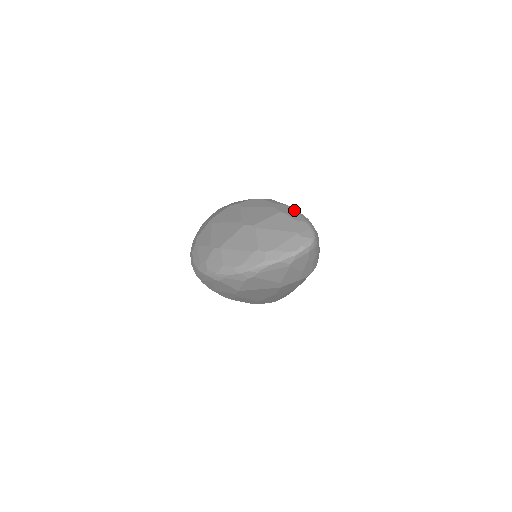
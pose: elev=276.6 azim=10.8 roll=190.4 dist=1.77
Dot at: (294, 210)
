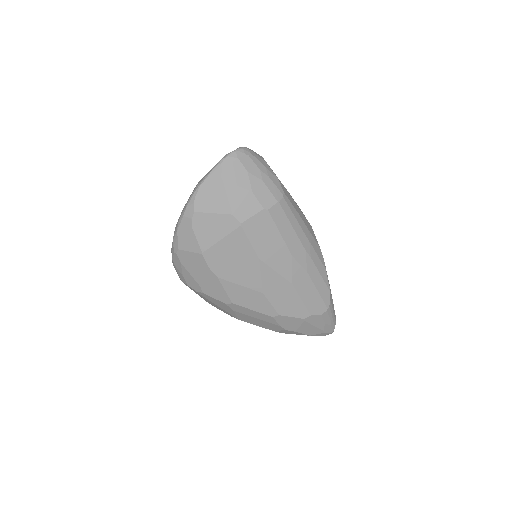
Dot at: occluded
